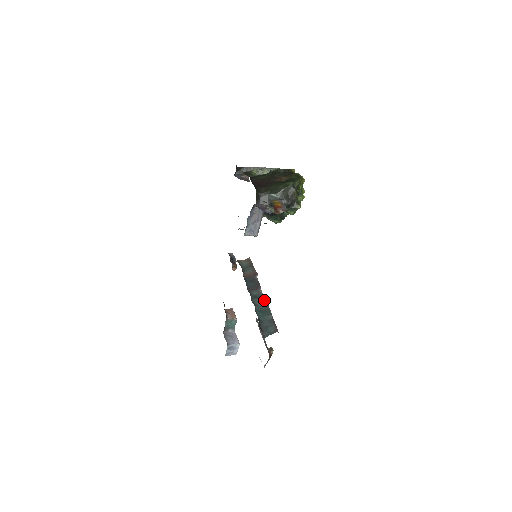
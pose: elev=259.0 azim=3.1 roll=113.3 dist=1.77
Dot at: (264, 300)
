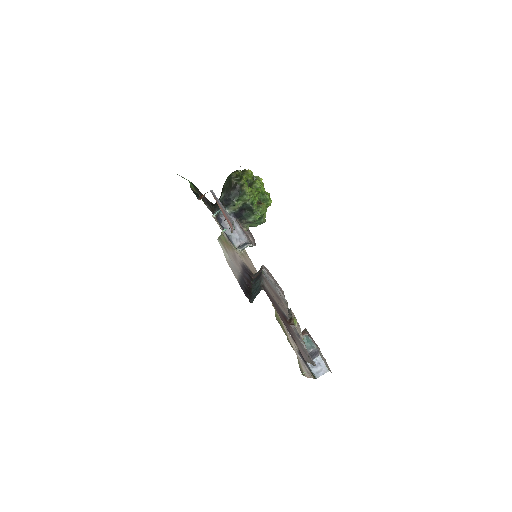
Dot at: (260, 279)
